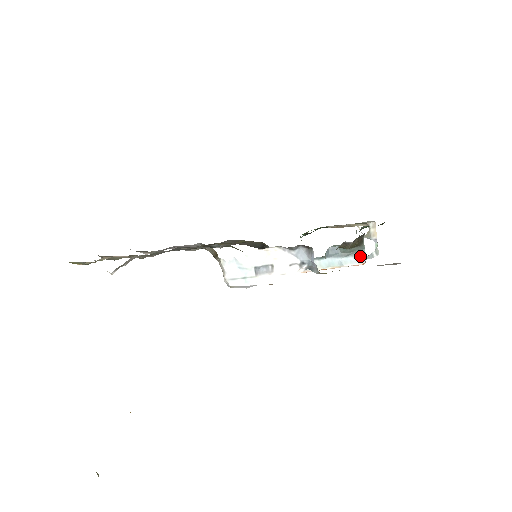
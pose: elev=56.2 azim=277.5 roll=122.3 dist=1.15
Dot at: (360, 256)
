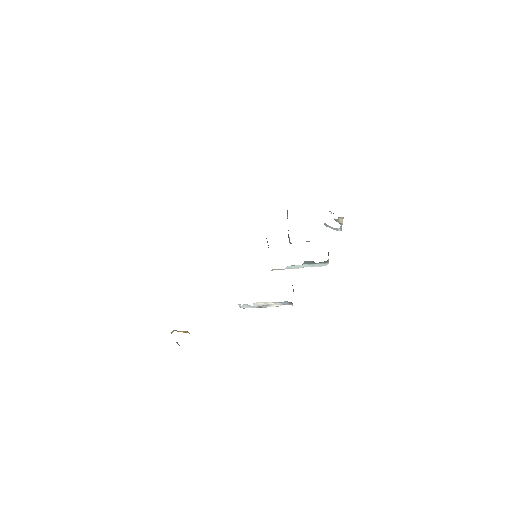
Dot at: (325, 263)
